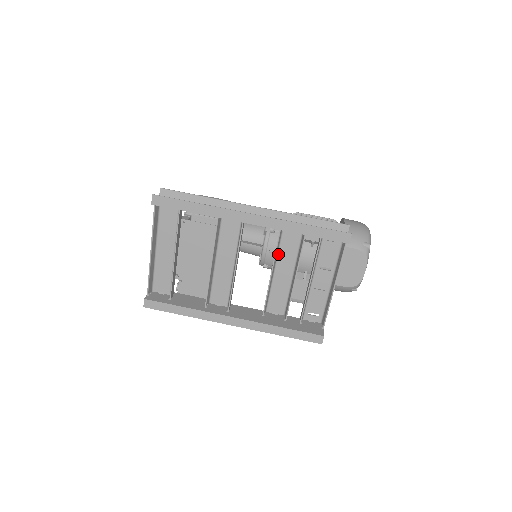
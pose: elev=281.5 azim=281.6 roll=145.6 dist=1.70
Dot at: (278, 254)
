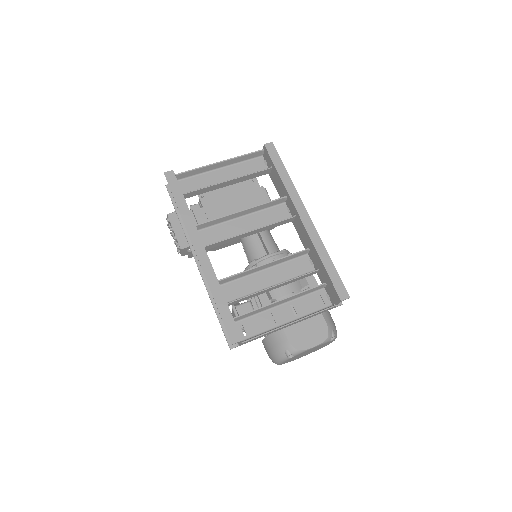
Dot at: (279, 265)
